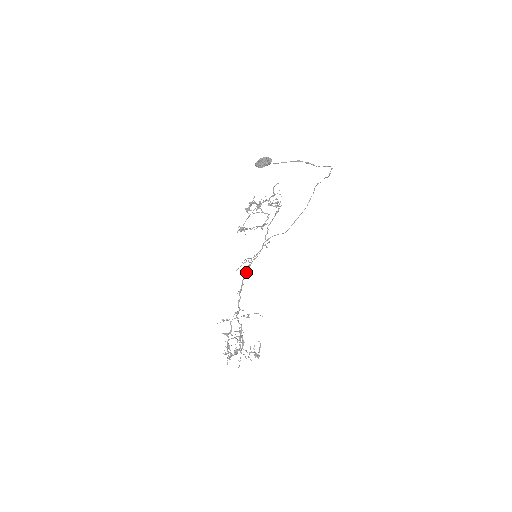
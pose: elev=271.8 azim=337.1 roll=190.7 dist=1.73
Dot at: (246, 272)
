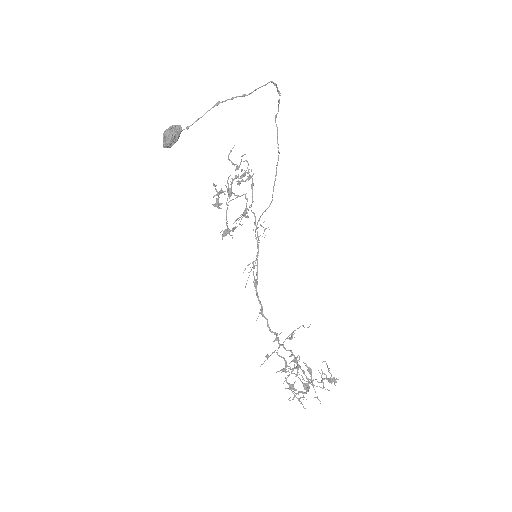
Dot at: (256, 283)
